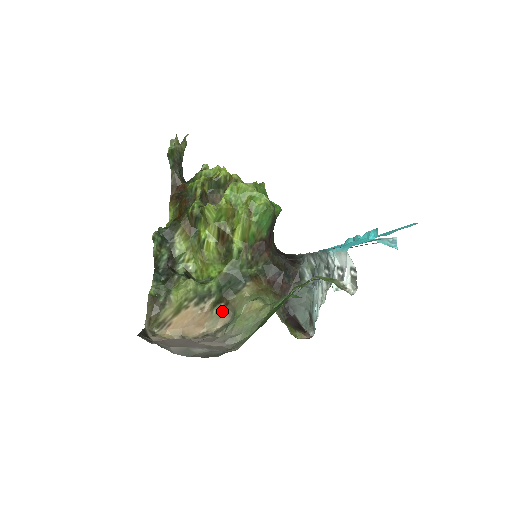
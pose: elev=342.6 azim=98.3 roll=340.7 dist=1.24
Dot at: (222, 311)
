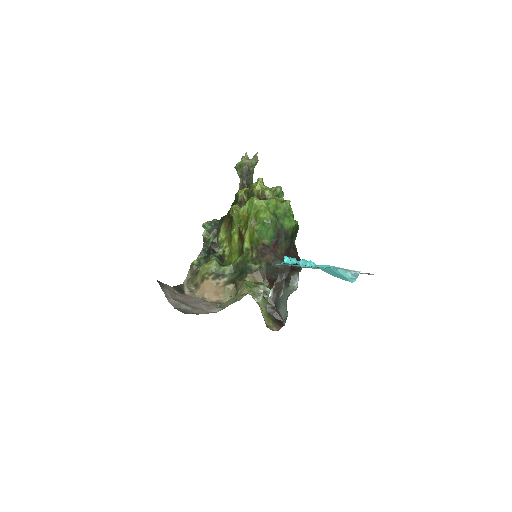
Dot at: (232, 290)
